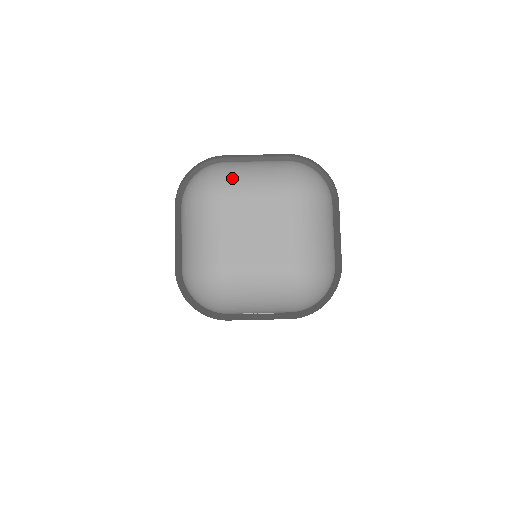
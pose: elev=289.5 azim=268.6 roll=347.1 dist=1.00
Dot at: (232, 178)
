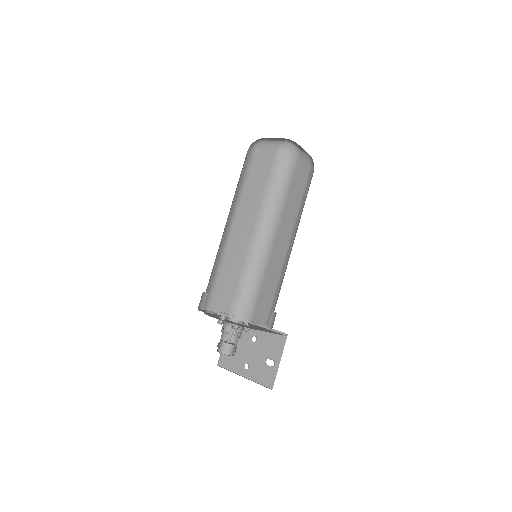
Dot at: occluded
